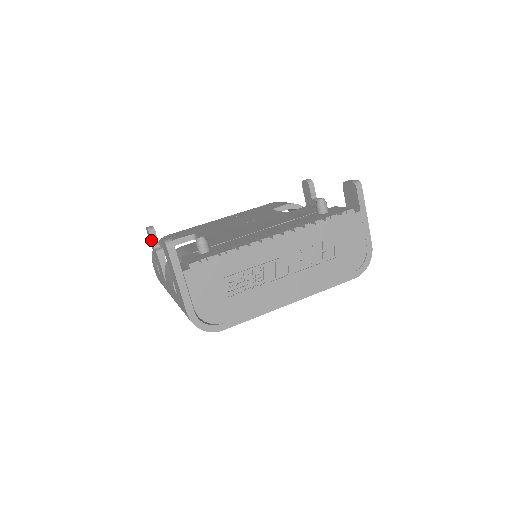
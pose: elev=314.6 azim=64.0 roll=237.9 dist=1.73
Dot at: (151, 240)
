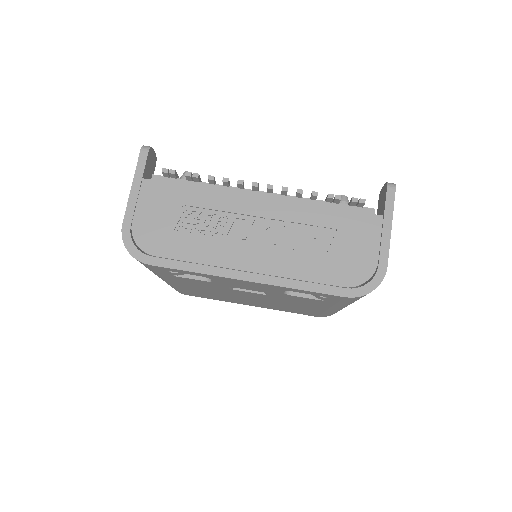
Dot at: occluded
